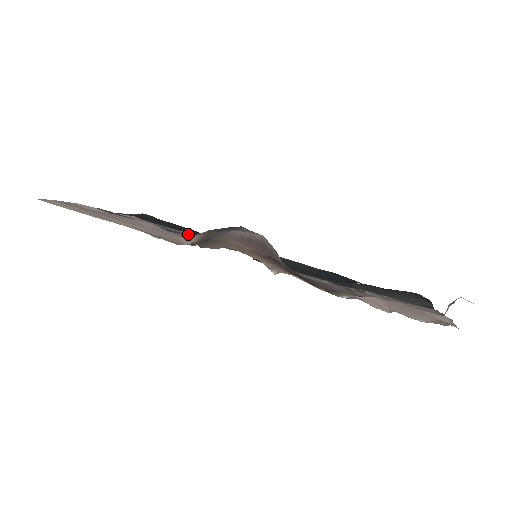
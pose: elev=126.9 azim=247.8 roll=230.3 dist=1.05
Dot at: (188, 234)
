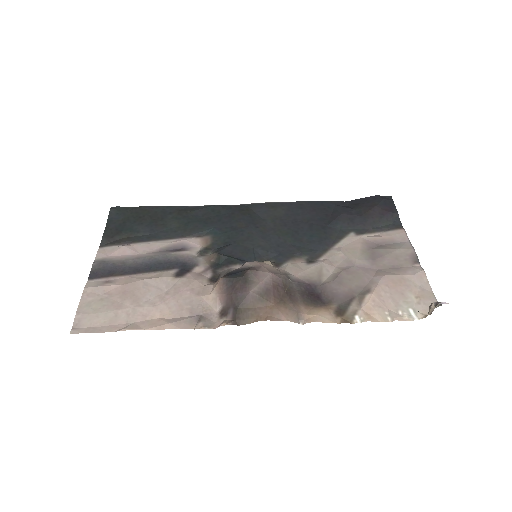
Dot at: (183, 247)
